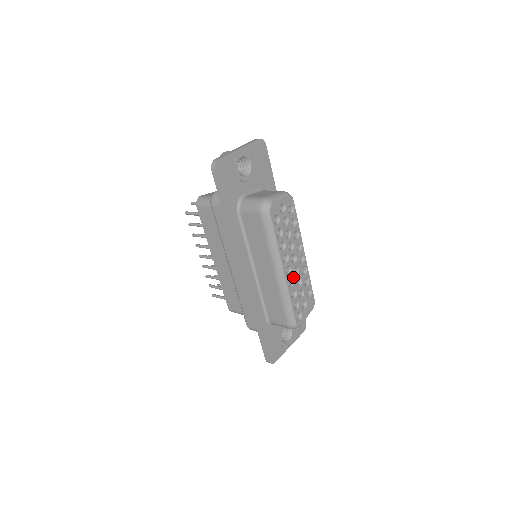
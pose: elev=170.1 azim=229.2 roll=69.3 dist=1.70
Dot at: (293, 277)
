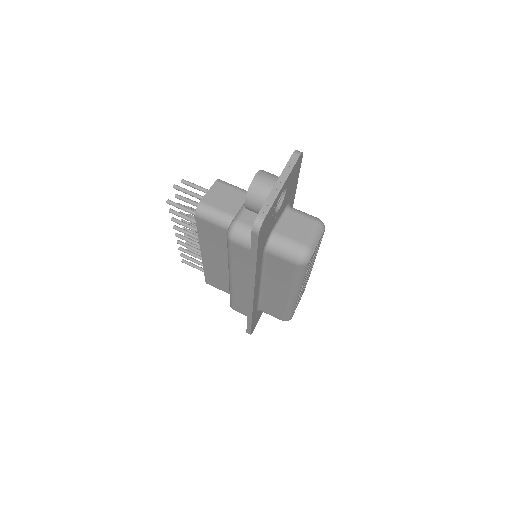
Dot at: occluded
